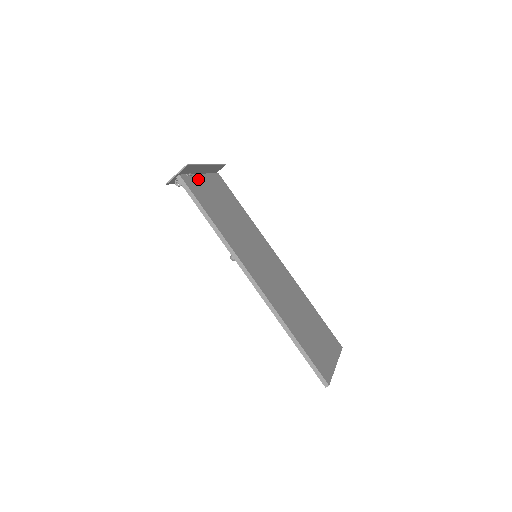
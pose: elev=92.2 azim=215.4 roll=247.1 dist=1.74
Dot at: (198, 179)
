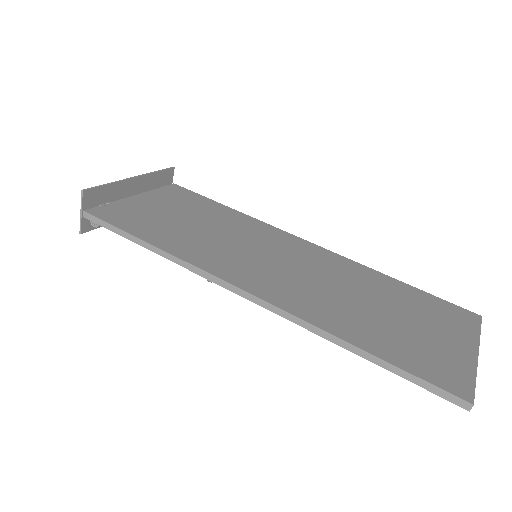
Dot at: (127, 203)
